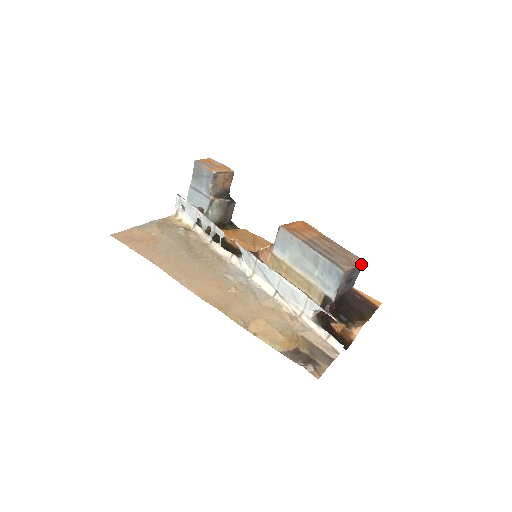
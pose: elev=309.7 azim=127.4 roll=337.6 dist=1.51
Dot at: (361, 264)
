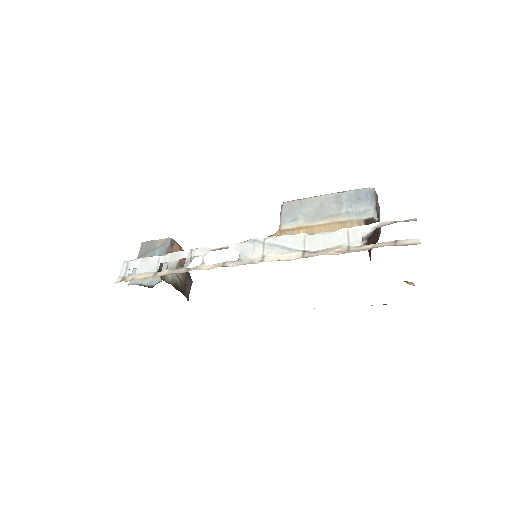
Dot at: (378, 206)
